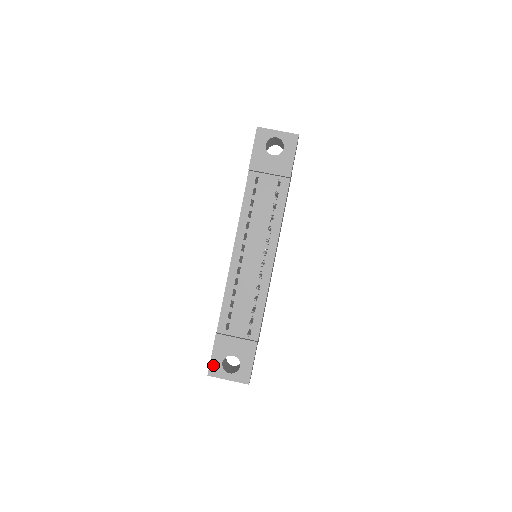
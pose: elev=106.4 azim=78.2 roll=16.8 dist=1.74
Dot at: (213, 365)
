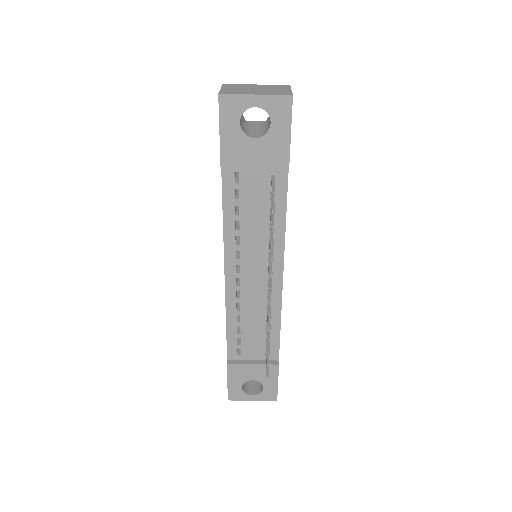
Dot at: (232, 391)
